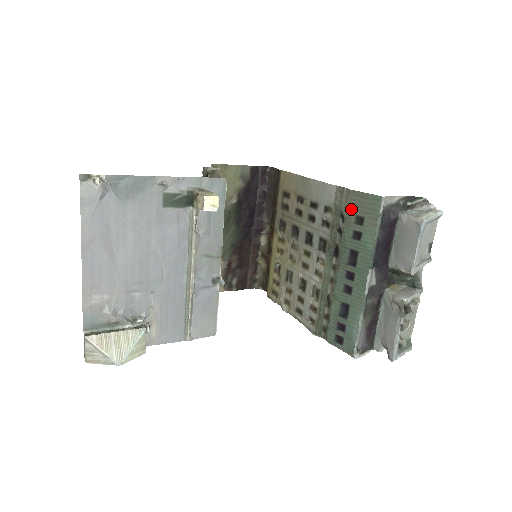
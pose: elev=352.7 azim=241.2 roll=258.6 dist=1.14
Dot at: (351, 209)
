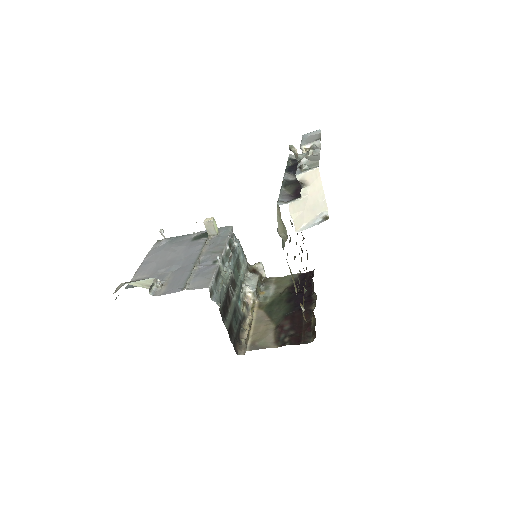
Dot at: occluded
